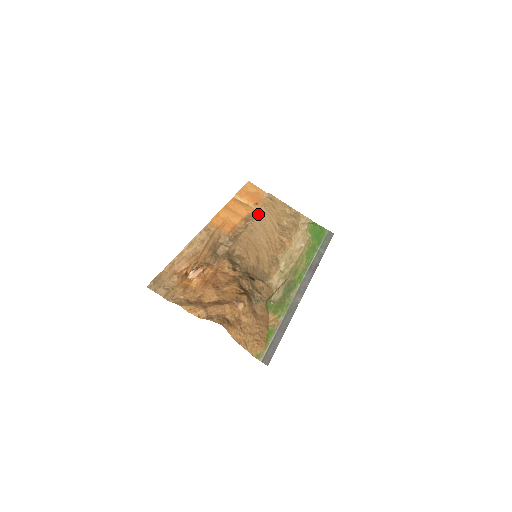
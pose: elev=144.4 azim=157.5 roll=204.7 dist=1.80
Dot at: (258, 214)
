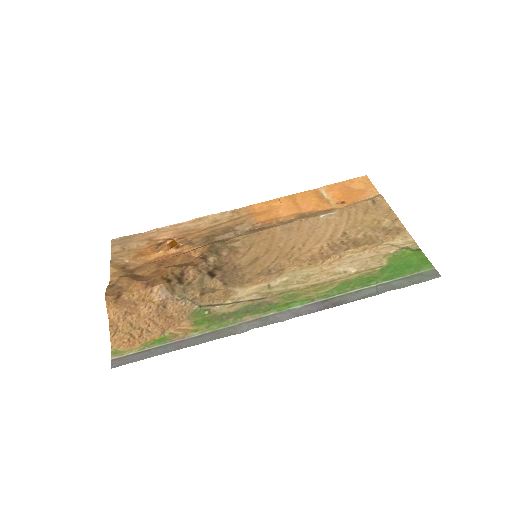
Dot at: (325, 213)
